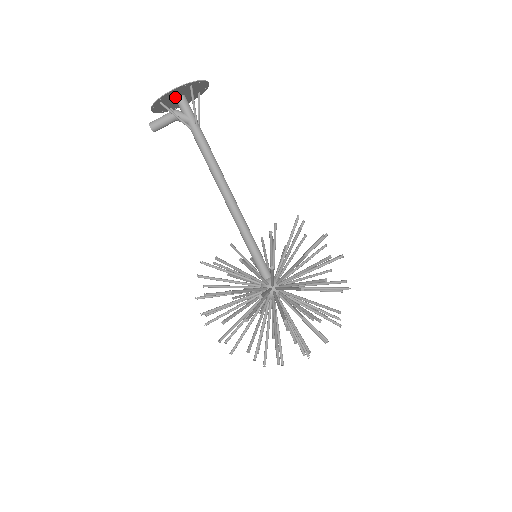
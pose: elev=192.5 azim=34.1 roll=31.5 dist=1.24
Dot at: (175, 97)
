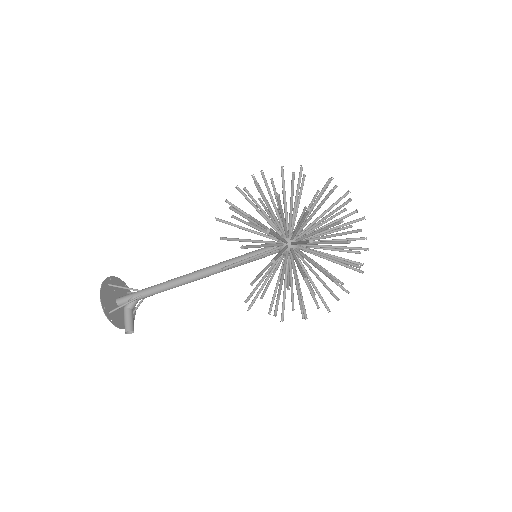
Dot at: (114, 303)
